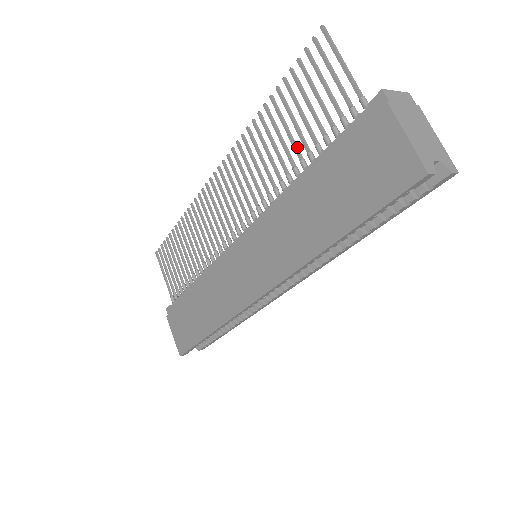
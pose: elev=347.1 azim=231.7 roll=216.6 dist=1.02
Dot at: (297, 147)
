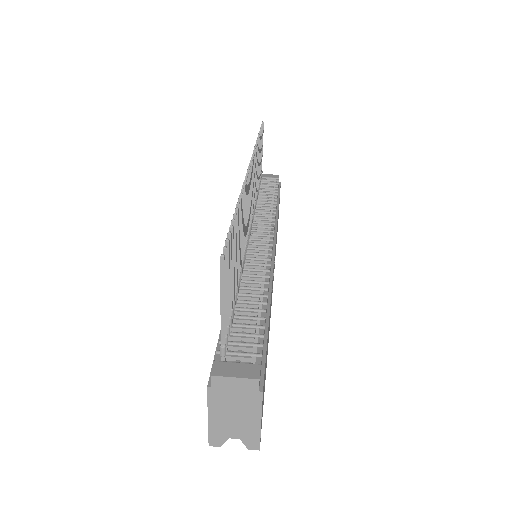
Dot at: (236, 274)
